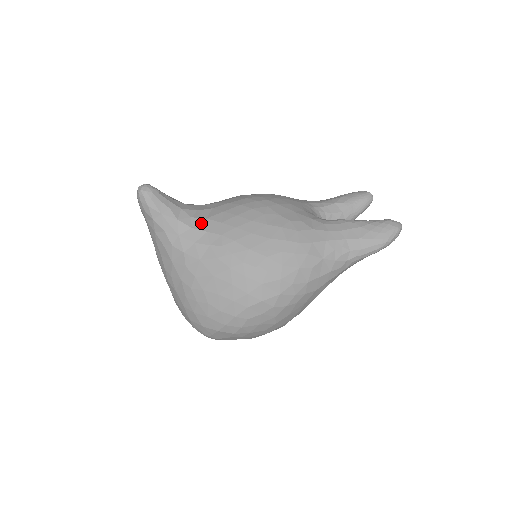
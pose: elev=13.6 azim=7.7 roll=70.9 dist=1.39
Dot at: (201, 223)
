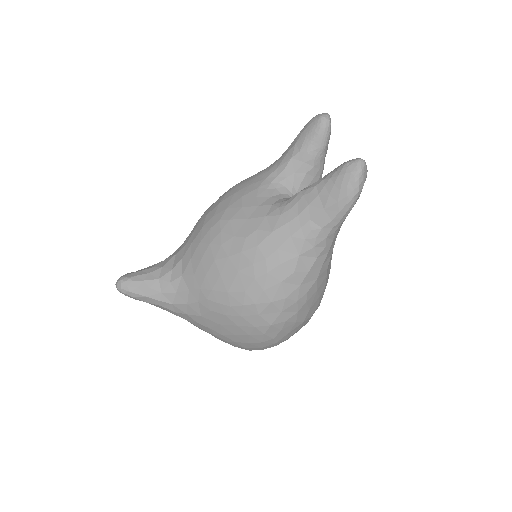
Dot at: (180, 283)
